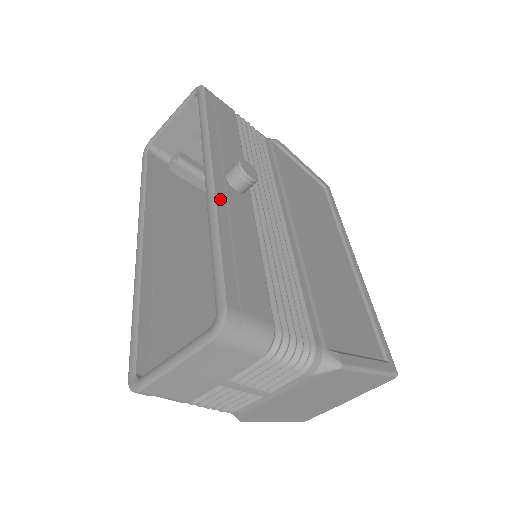
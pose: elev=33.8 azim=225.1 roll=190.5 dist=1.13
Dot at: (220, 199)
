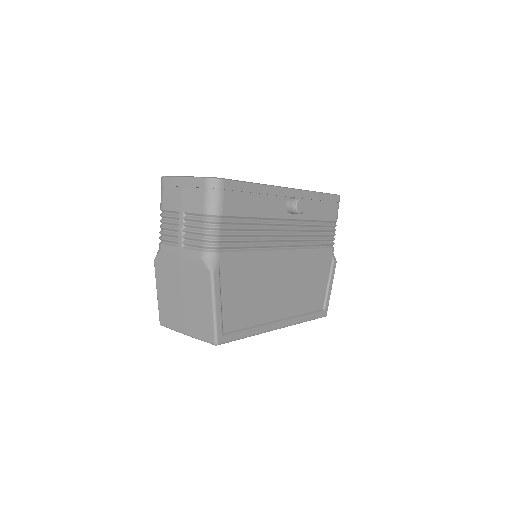
Dot at: (277, 190)
